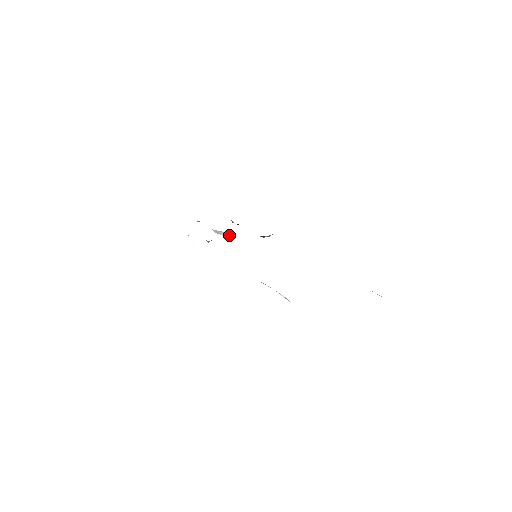
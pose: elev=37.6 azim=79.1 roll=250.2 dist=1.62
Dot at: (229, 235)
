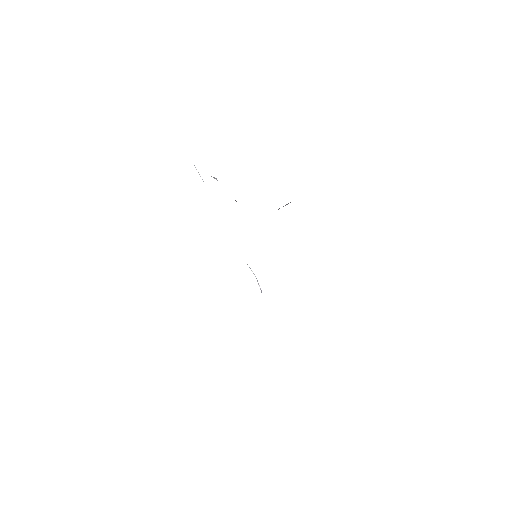
Dot at: occluded
